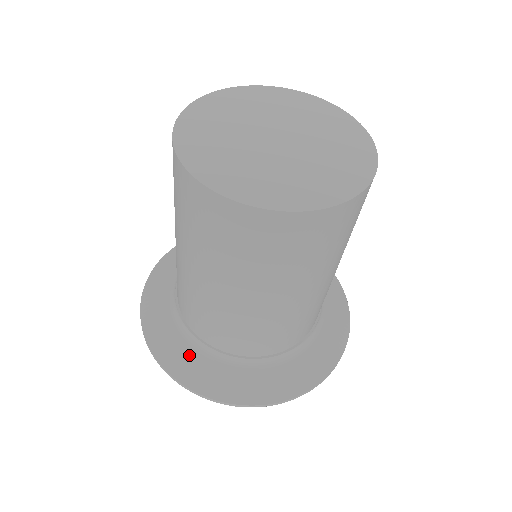
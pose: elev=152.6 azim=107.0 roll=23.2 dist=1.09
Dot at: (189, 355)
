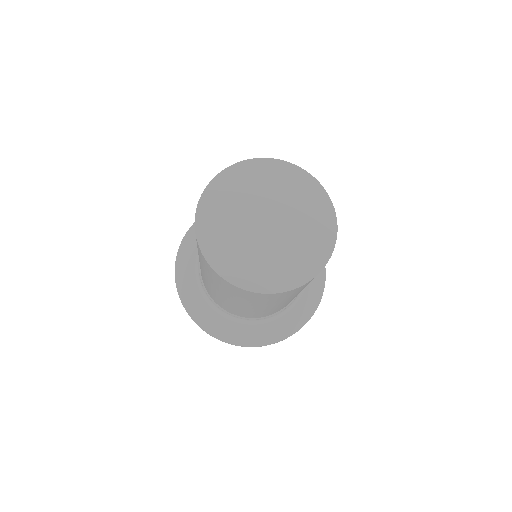
Dot at: (204, 307)
